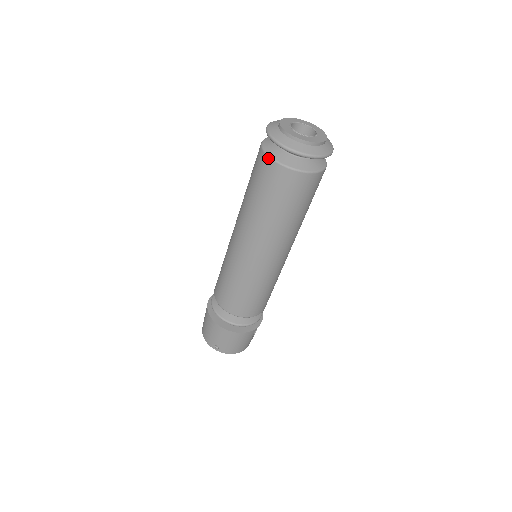
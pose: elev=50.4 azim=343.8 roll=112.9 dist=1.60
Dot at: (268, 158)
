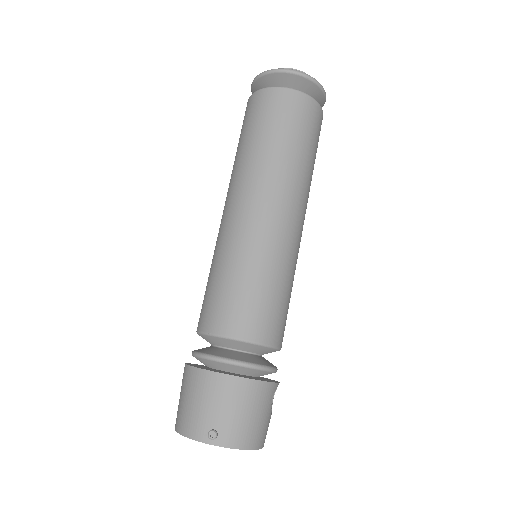
Dot at: (264, 89)
